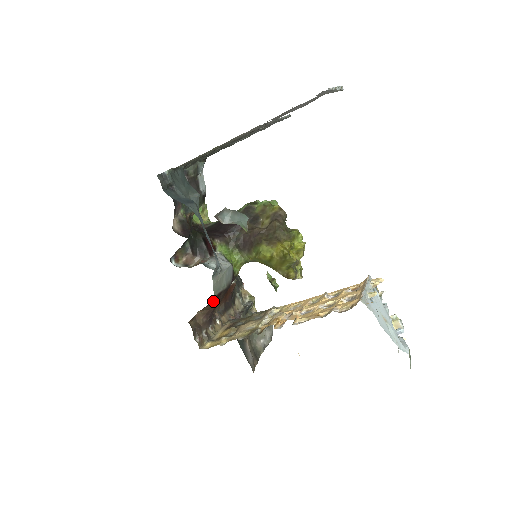
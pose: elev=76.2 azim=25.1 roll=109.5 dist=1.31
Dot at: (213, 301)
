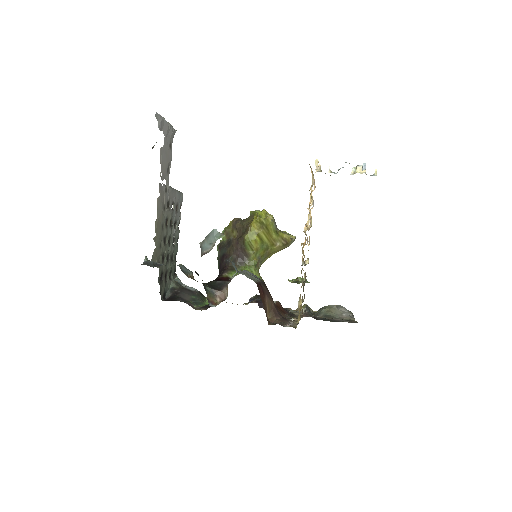
Dot at: (263, 294)
